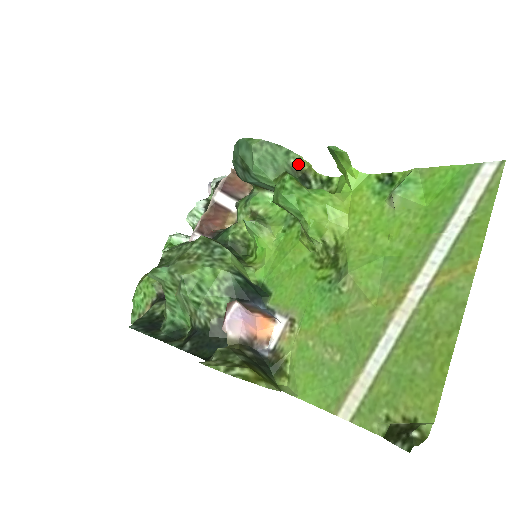
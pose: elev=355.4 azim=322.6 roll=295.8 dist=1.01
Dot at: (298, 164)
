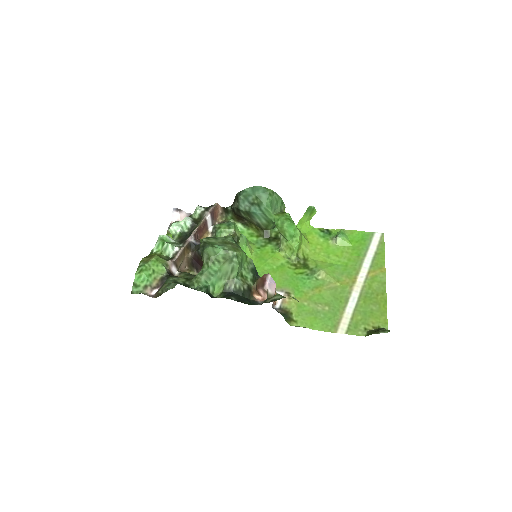
Dot at: occluded
